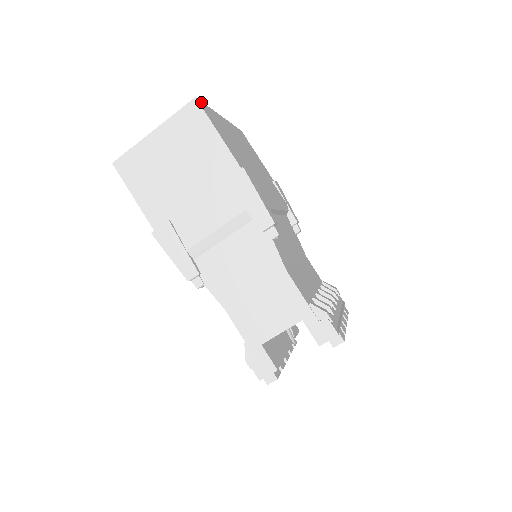
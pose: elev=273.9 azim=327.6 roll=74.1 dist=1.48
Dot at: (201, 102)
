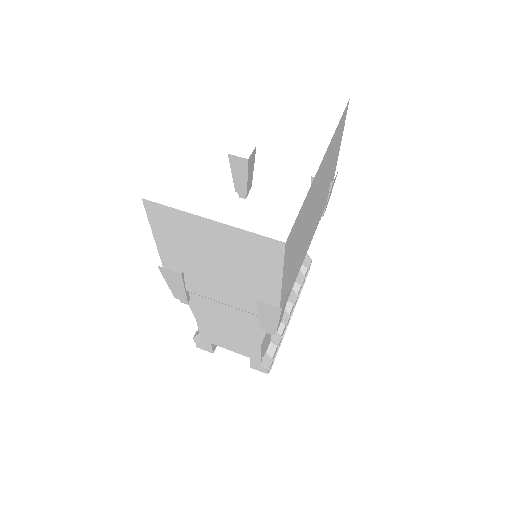
Dot at: (292, 230)
